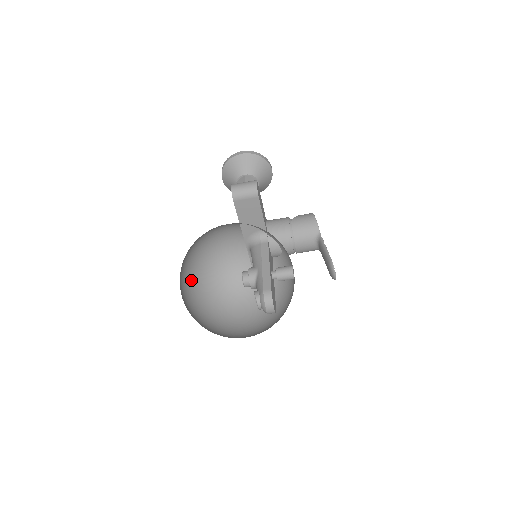
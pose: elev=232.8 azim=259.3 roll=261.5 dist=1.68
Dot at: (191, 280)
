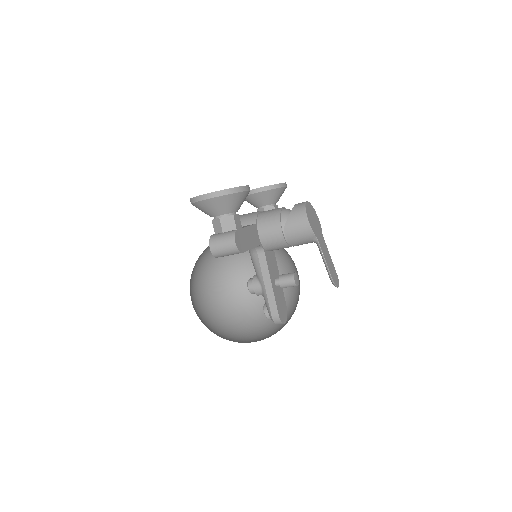
Dot at: (201, 274)
